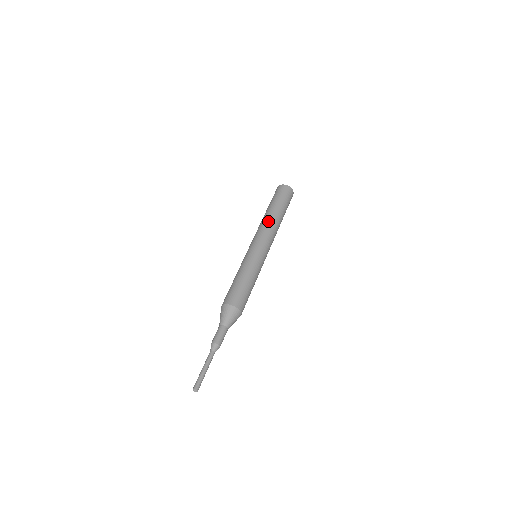
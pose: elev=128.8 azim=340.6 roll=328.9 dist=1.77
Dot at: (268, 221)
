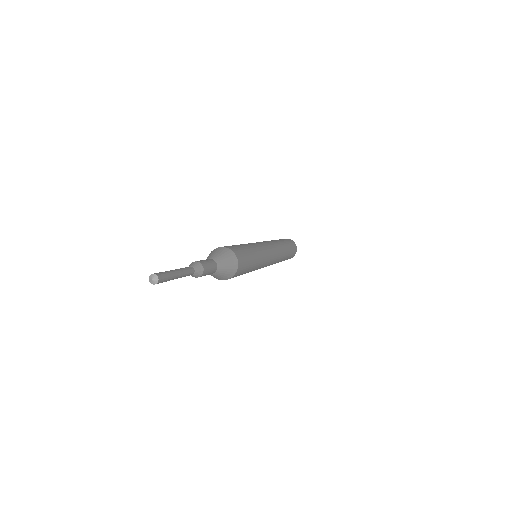
Dot at: occluded
